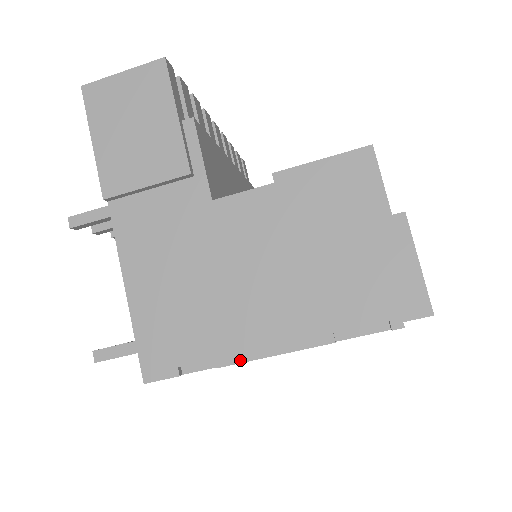
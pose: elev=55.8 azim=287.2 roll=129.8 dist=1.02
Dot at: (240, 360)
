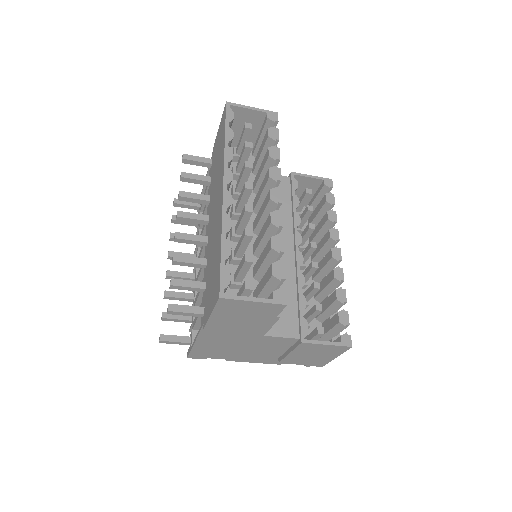
Dot at: (238, 361)
